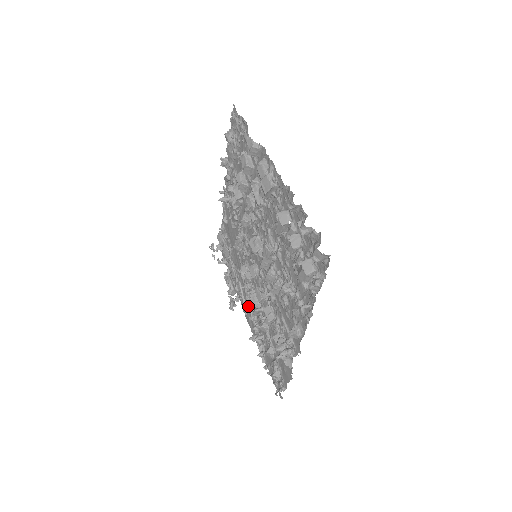
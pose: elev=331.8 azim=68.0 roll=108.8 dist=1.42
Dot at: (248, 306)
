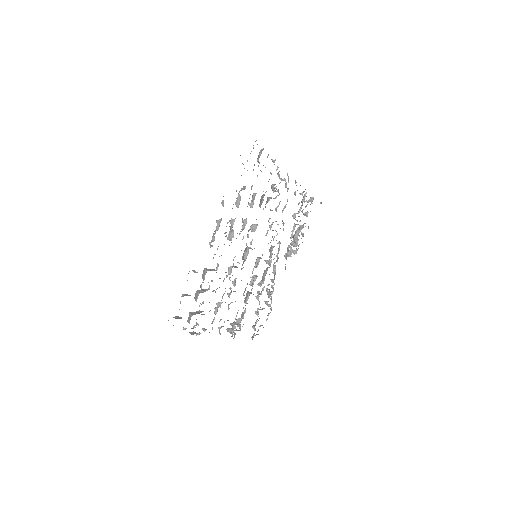
Dot at: (273, 271)
